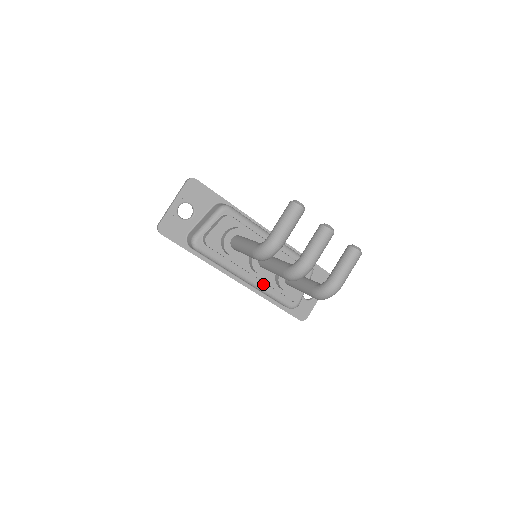
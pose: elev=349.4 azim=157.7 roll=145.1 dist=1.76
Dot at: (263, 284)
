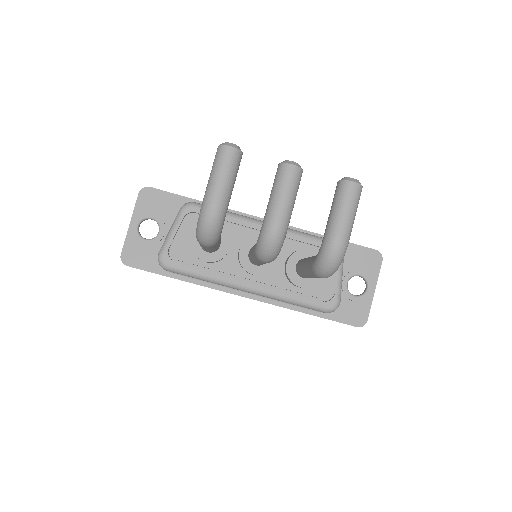
Dot at: (274, 289)
